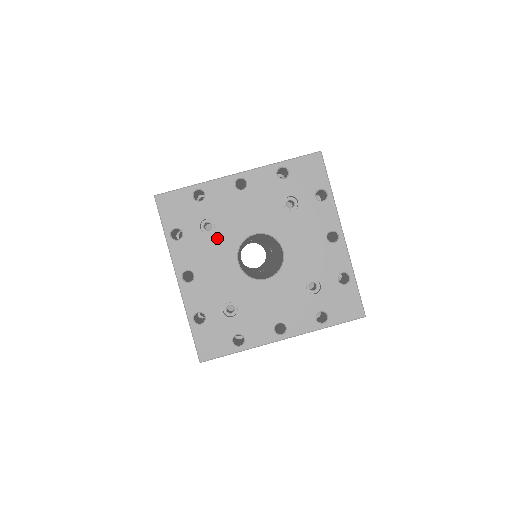
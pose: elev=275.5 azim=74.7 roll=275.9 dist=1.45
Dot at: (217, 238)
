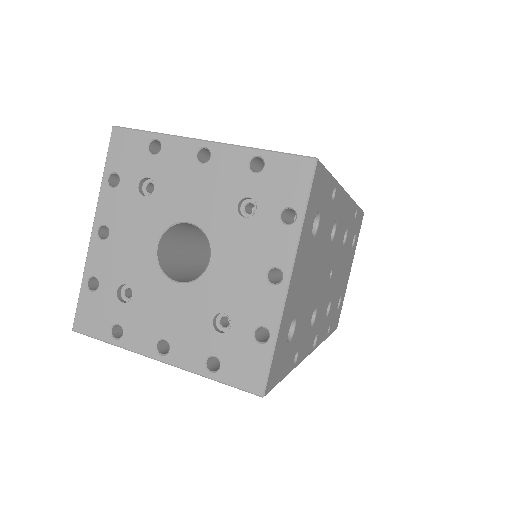
Dot at: (149, 206)
